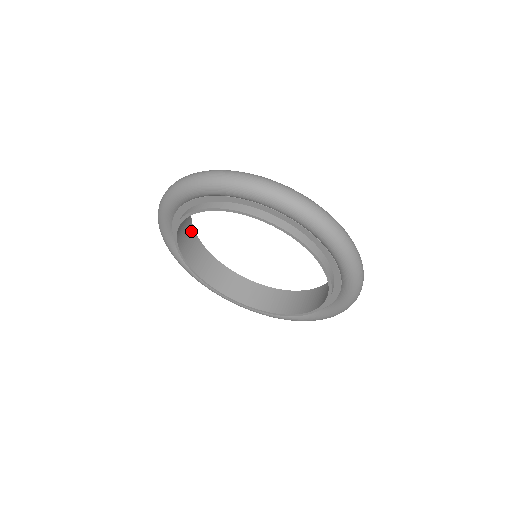
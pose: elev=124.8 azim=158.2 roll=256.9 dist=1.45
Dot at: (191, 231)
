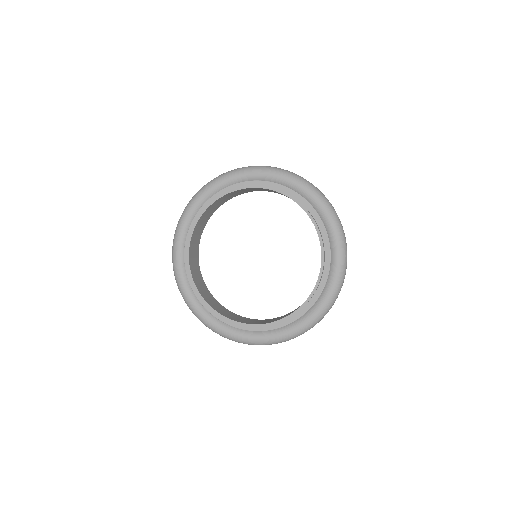
Dot at: (215, 301)
